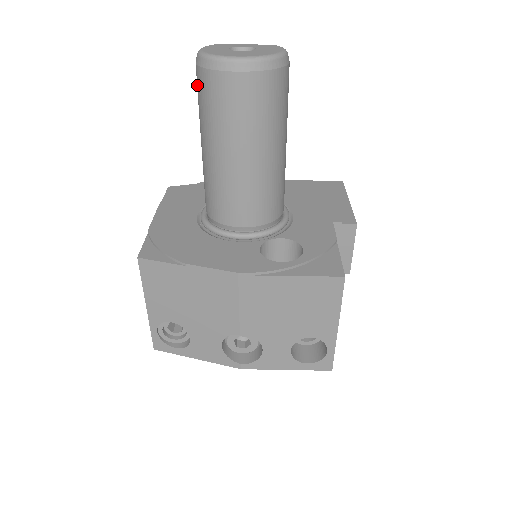
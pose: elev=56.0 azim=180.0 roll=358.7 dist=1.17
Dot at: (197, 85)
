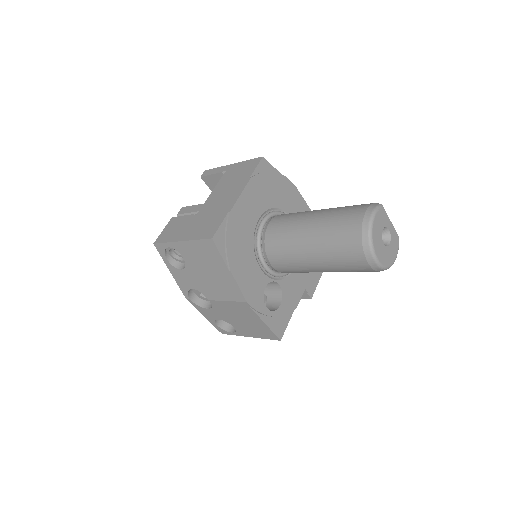
Dot at: (349, 222)
